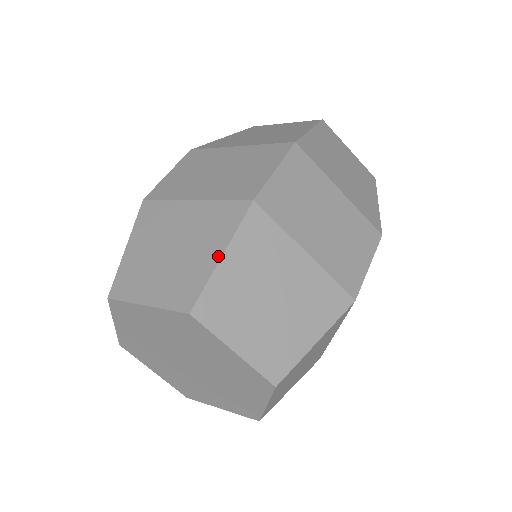
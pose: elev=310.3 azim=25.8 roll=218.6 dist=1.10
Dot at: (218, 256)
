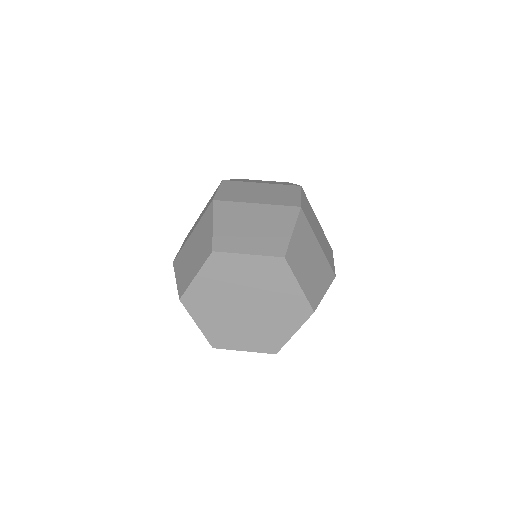
Dot at: (211, 227)
